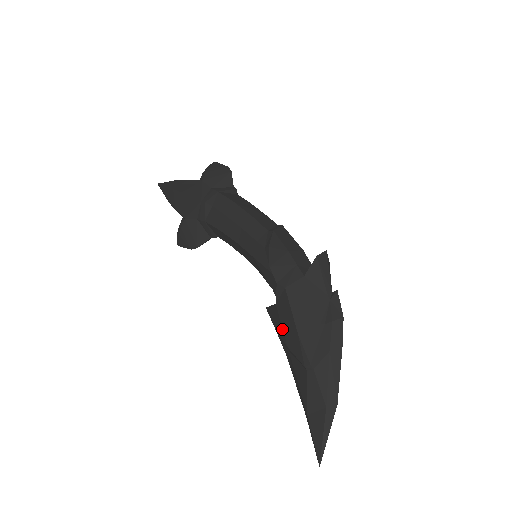
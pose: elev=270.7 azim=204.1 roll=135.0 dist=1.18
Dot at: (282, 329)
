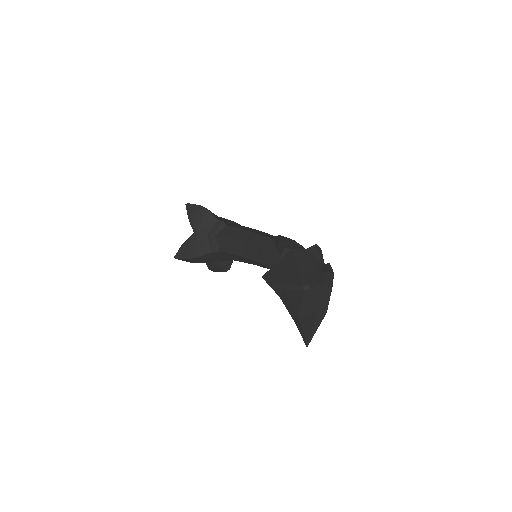
Dot at: (282, 274)
